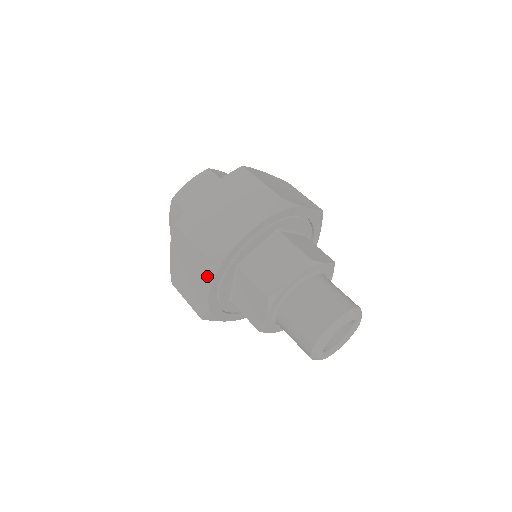
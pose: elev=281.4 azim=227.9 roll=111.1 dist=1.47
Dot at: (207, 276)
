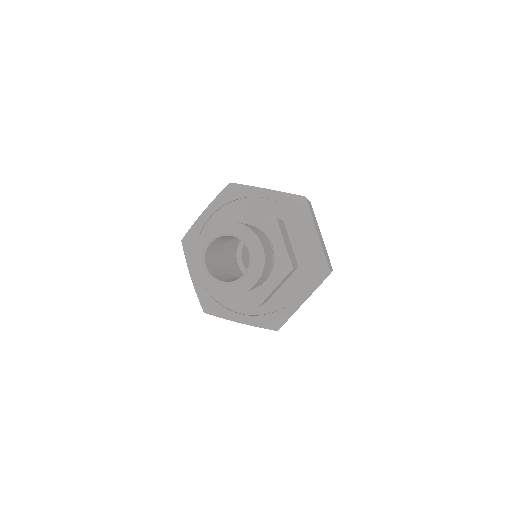
Dot at: (218, 197)
